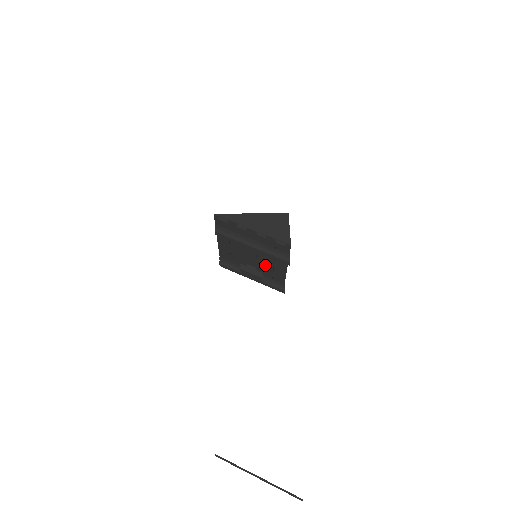
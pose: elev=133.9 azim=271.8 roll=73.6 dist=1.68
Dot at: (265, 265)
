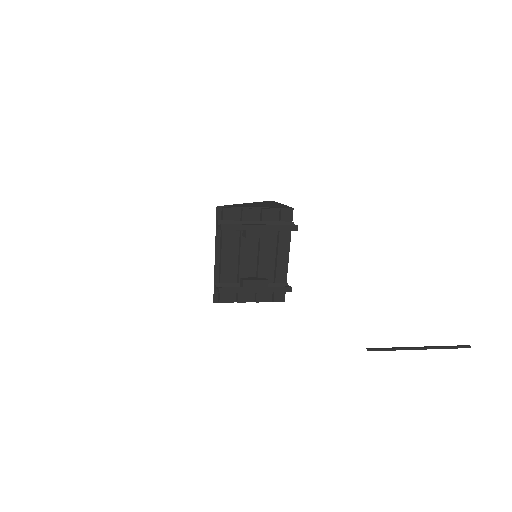
Dot at: (266, 264)
